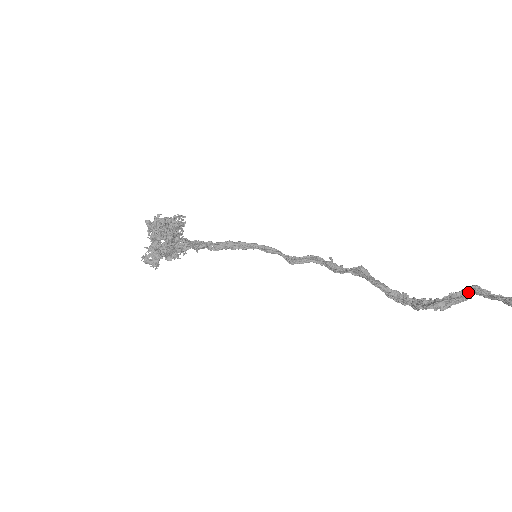
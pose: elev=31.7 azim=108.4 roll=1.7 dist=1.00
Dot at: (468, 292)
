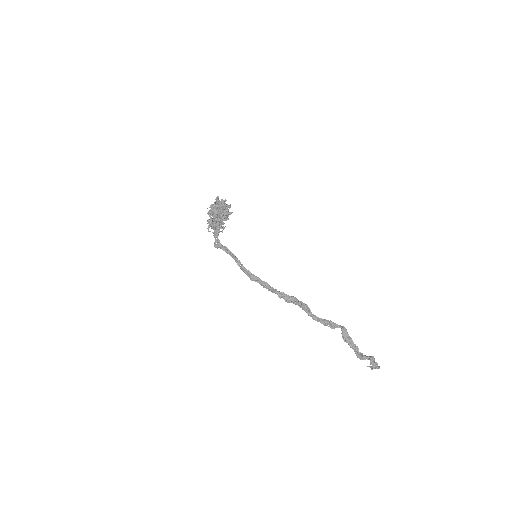
Dot at: (342, 326)
